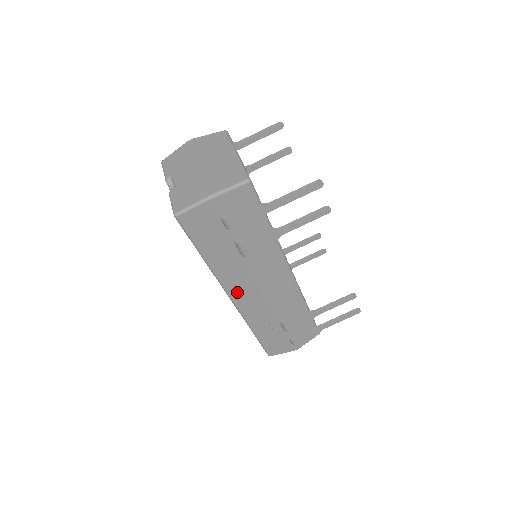
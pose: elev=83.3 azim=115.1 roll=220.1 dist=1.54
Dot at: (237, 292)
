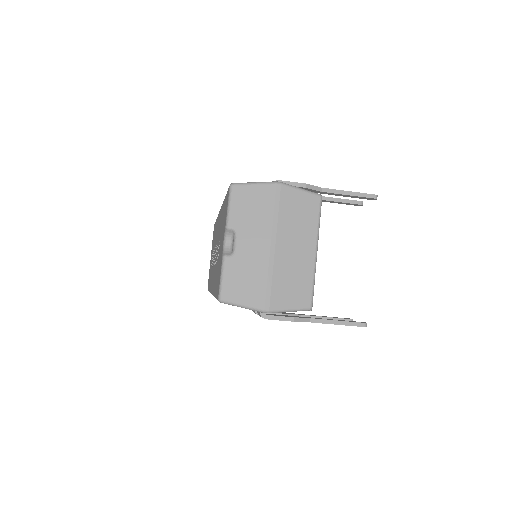
Dot at: occluded
